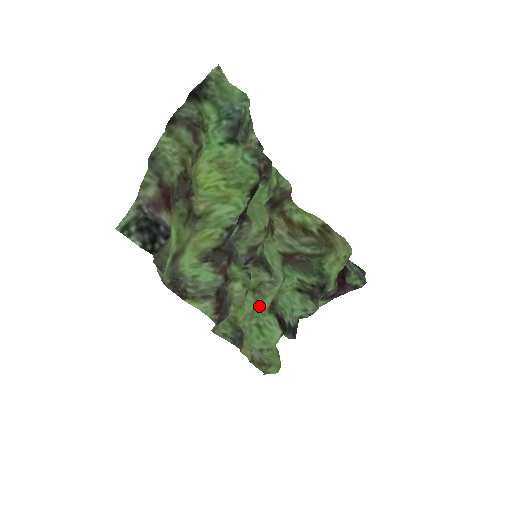
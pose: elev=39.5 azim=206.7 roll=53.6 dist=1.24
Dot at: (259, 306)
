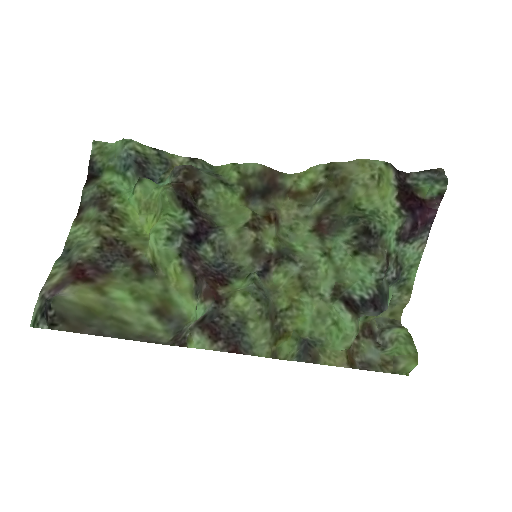
Dot at: (319, 302)
